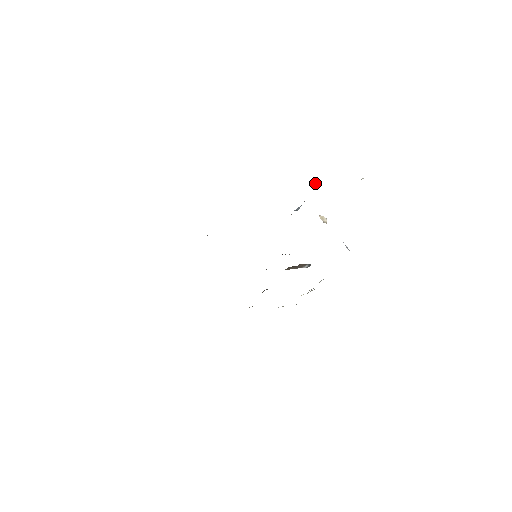
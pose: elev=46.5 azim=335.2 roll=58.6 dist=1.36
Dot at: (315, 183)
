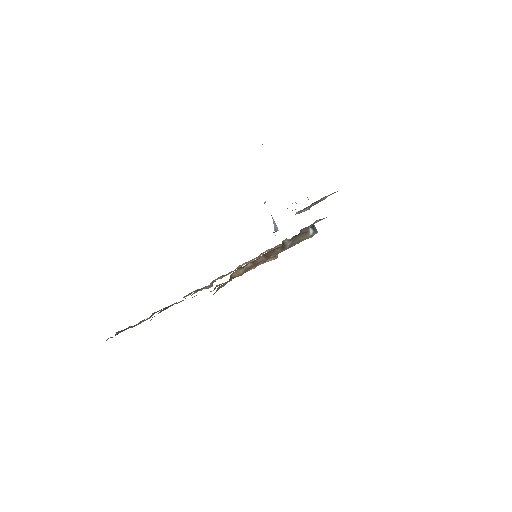
Dot at: (265, 202)
